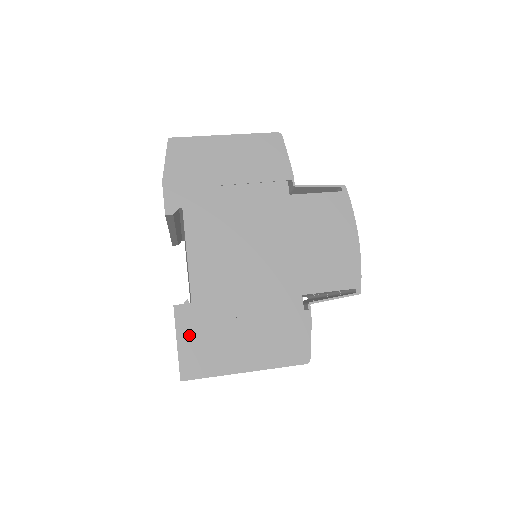
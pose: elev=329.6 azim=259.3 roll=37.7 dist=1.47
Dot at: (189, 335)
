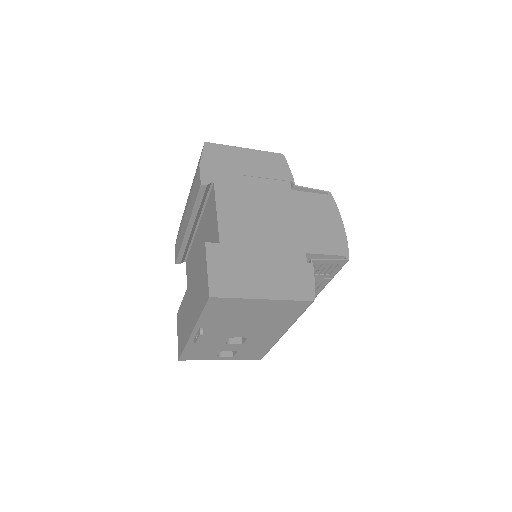
Dot at: (217, 265)
